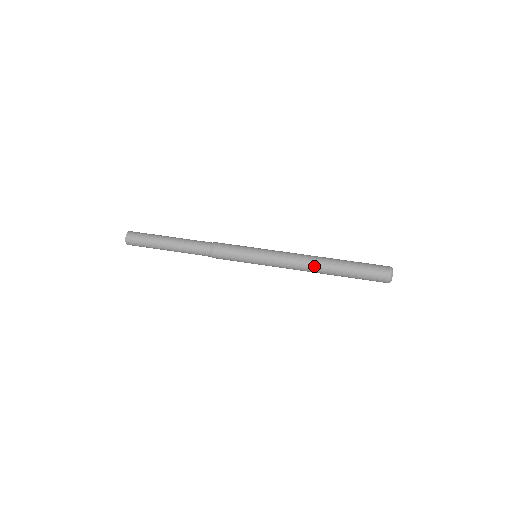
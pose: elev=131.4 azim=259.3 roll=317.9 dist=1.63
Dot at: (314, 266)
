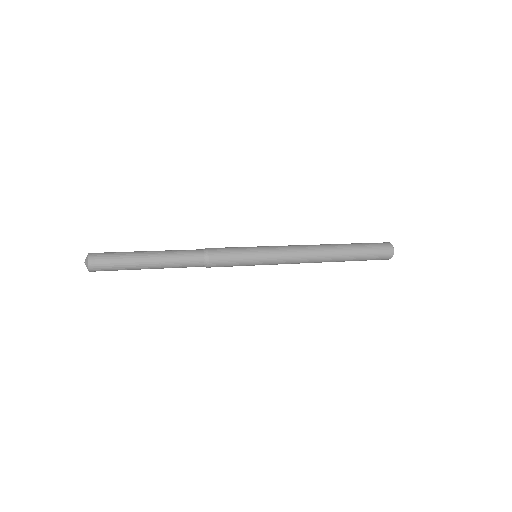
Dot at: (322, 254)
